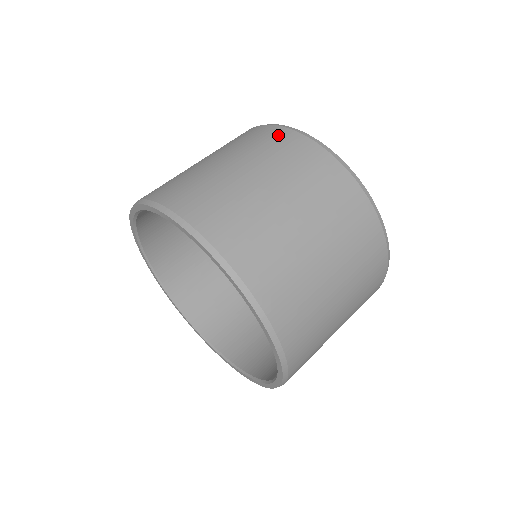
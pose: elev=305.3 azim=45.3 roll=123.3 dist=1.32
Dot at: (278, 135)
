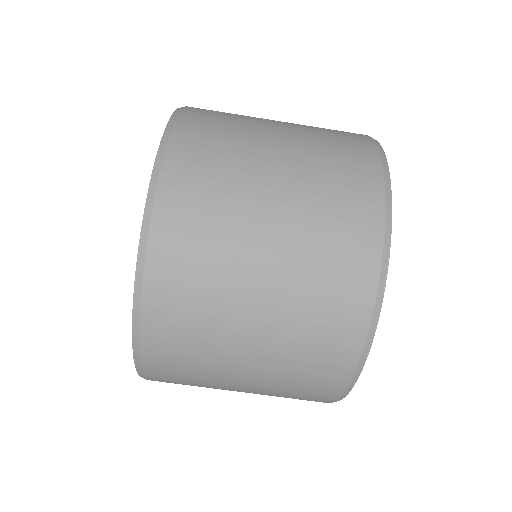
Dot at: (362, 160)
